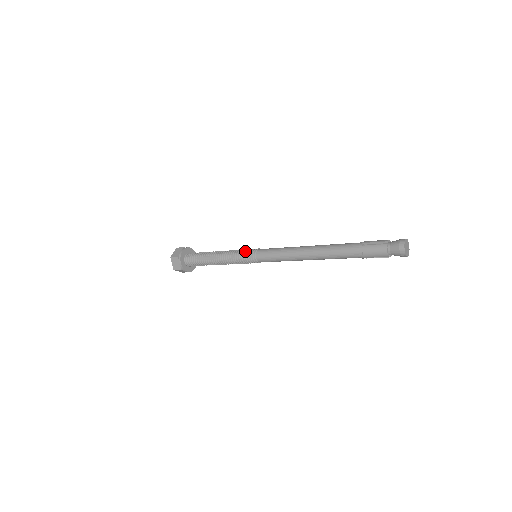
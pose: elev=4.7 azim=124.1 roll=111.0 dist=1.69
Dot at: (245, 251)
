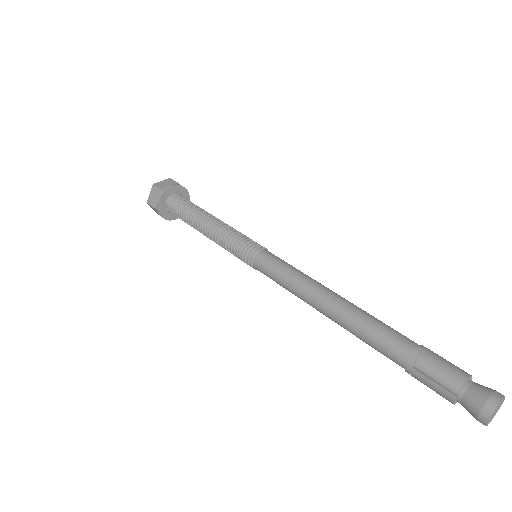
Dot at: (238, 247)
